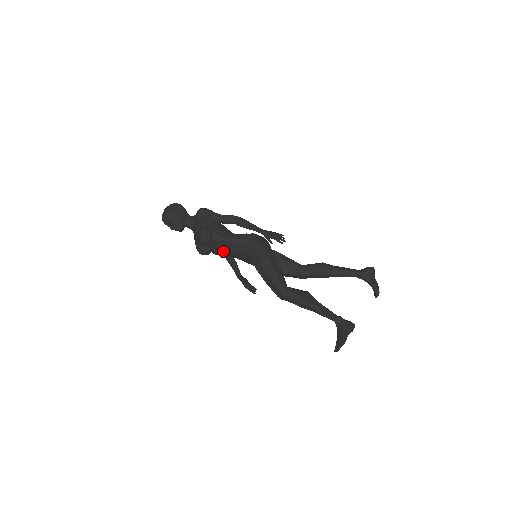
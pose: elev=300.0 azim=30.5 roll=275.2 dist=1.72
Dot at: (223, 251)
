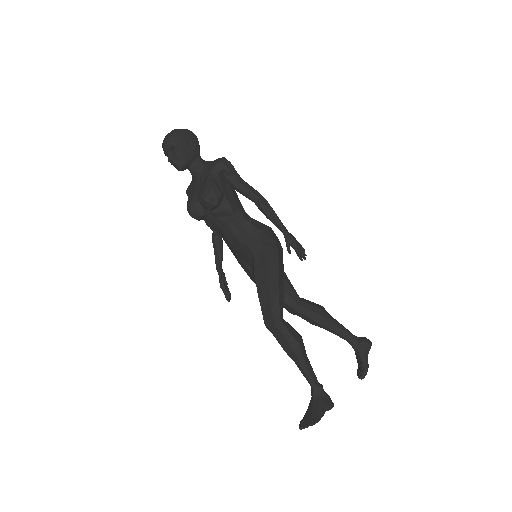
Dot at: (221, 227)
